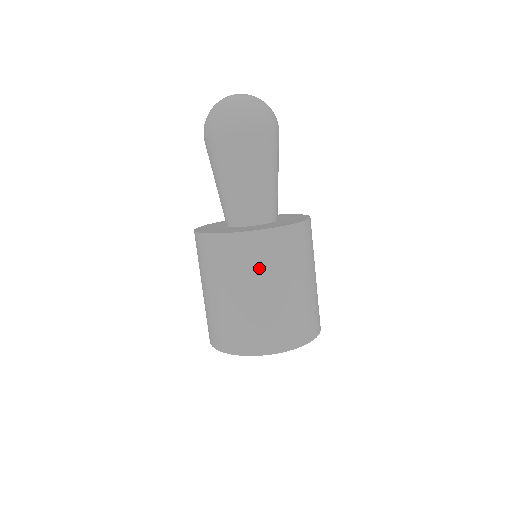
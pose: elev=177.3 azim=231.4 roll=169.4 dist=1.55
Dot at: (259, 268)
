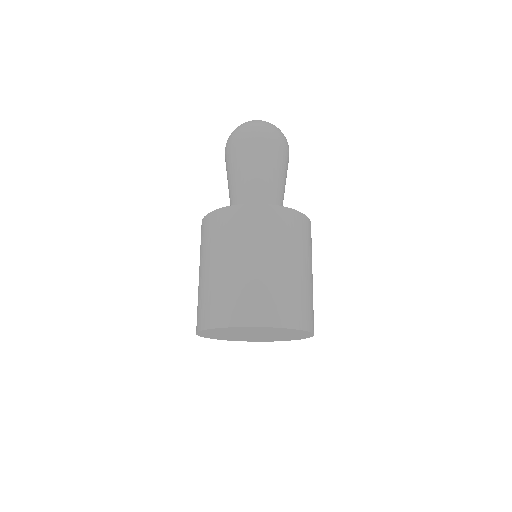
Dot at: (207, 246)
